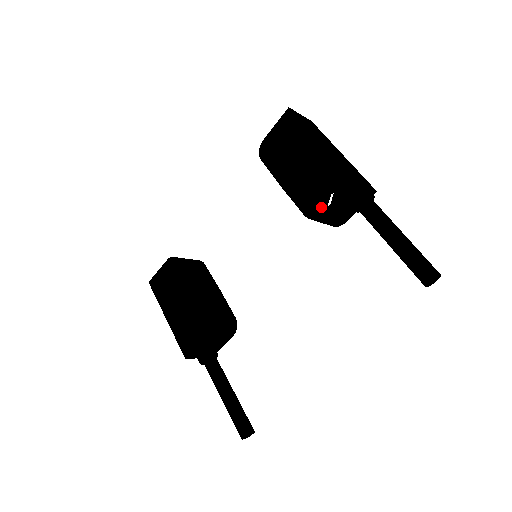
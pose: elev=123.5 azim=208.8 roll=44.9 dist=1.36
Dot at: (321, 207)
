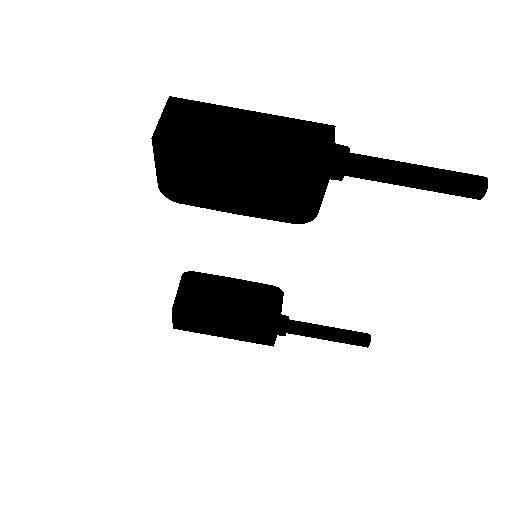
Dot at: (298, 198)
